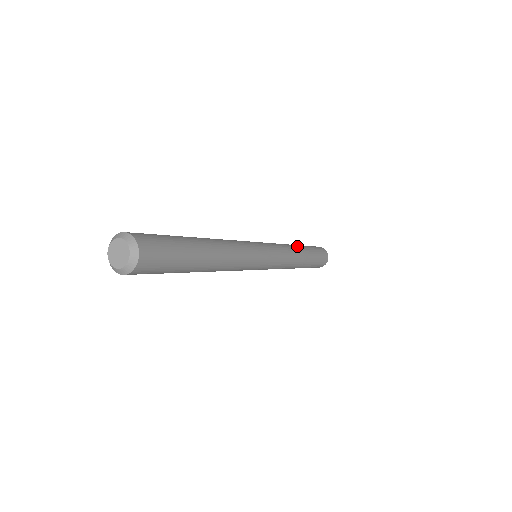
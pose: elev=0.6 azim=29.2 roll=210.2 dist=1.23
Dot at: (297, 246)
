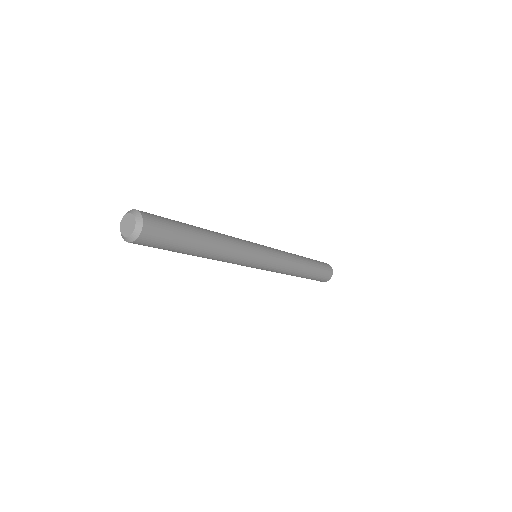
Dot at: occluded
